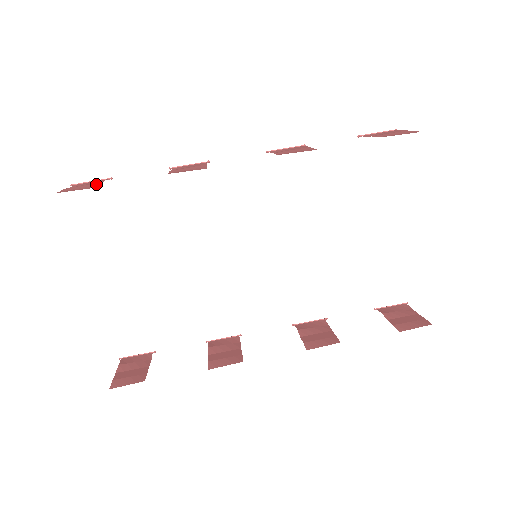
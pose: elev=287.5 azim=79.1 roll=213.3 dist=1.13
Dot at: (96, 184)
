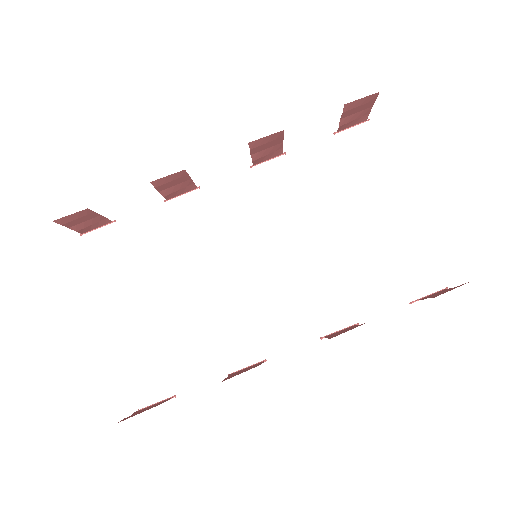
Dot at: (94, 214)
